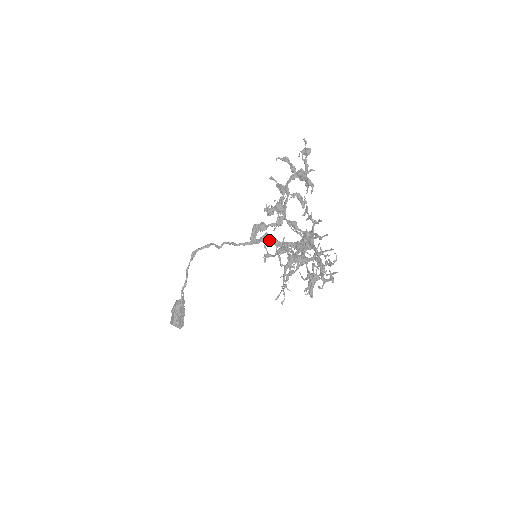
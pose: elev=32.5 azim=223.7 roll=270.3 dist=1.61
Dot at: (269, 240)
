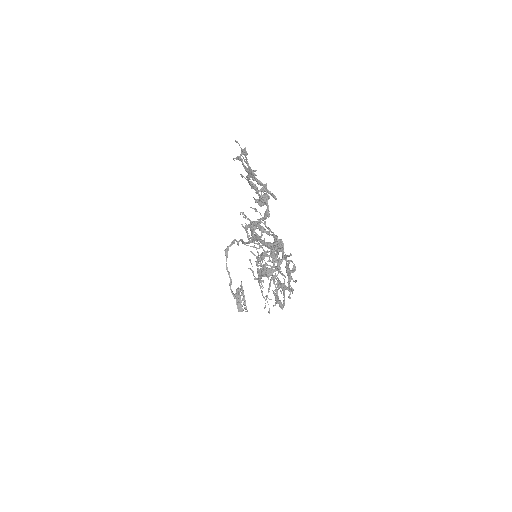
Dot at: occluded
